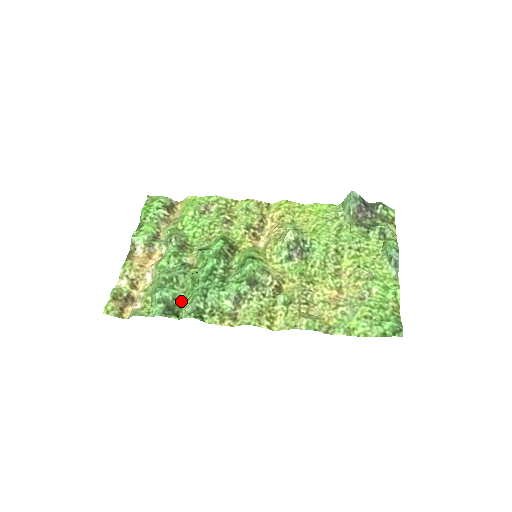
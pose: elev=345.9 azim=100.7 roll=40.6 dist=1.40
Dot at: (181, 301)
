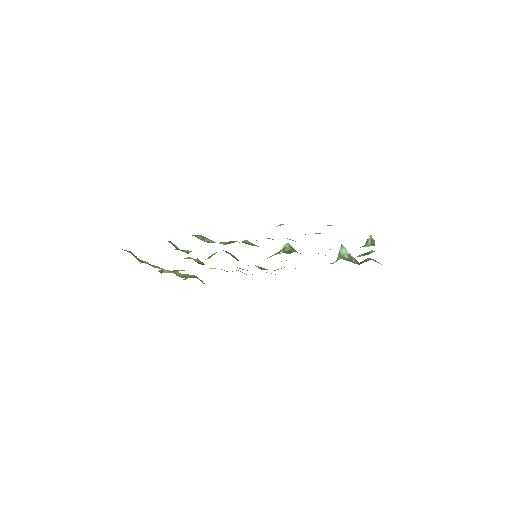
Dot at: occluded
